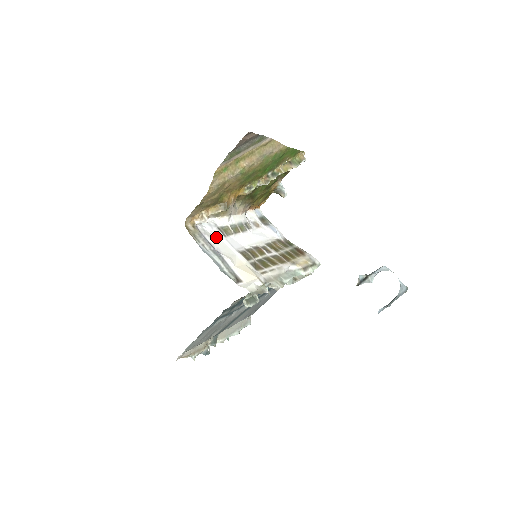
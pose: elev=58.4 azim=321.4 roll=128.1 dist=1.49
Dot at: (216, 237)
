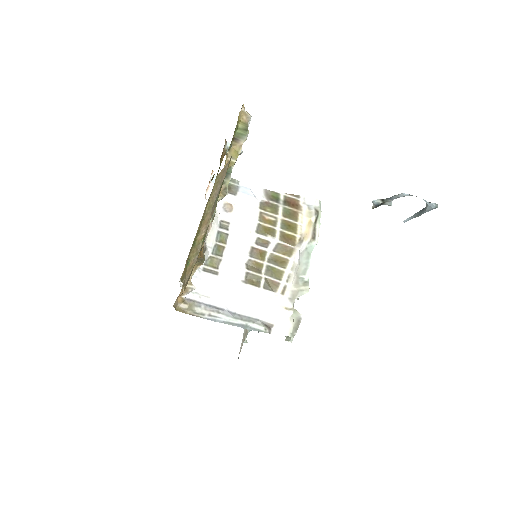
Dot at: (211, 287)
